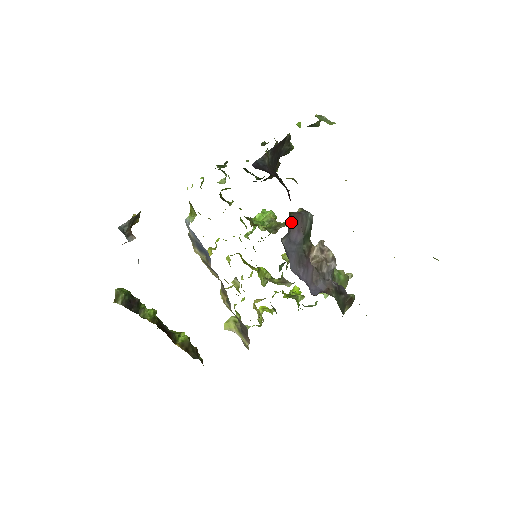
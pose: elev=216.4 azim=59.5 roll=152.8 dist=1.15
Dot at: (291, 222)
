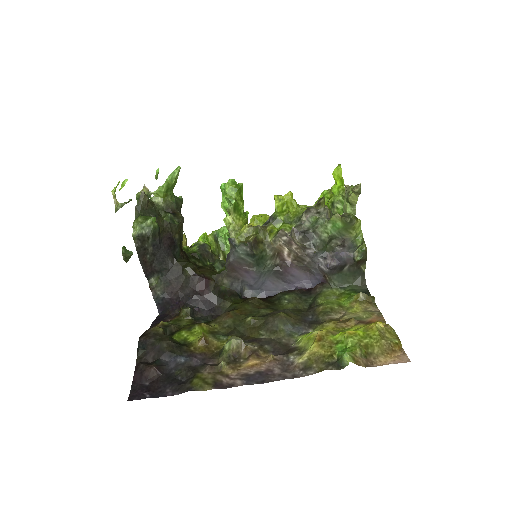
Dot at: (233, 276)
